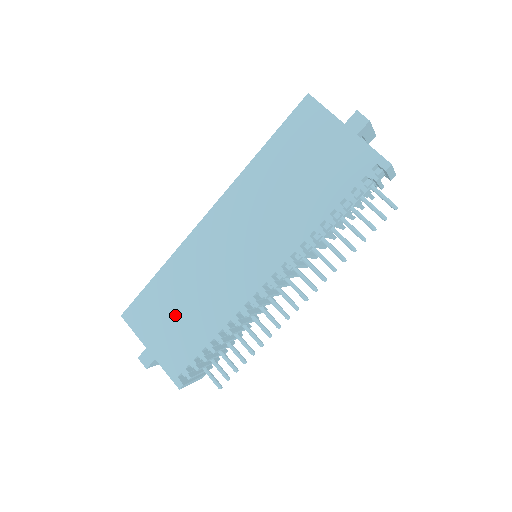
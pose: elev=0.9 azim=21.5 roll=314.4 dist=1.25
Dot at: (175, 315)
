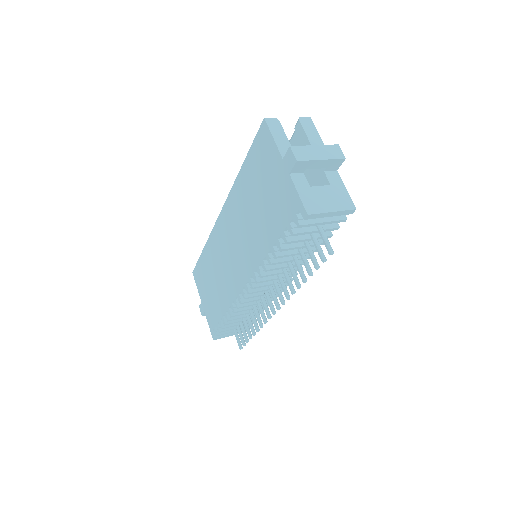
Dot at: (210, 286)
